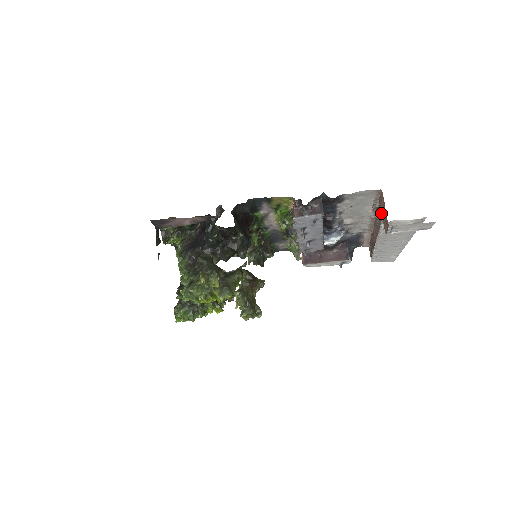
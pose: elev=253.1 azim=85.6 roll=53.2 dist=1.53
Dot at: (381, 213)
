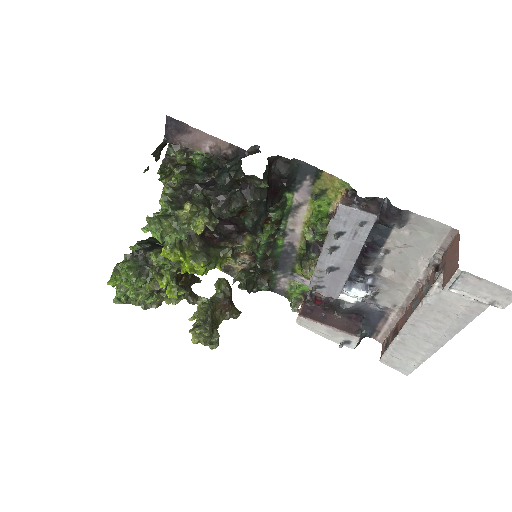
Dot at: (443, 265)
